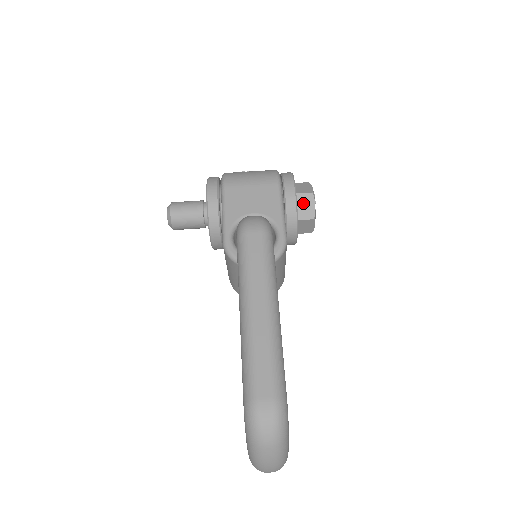
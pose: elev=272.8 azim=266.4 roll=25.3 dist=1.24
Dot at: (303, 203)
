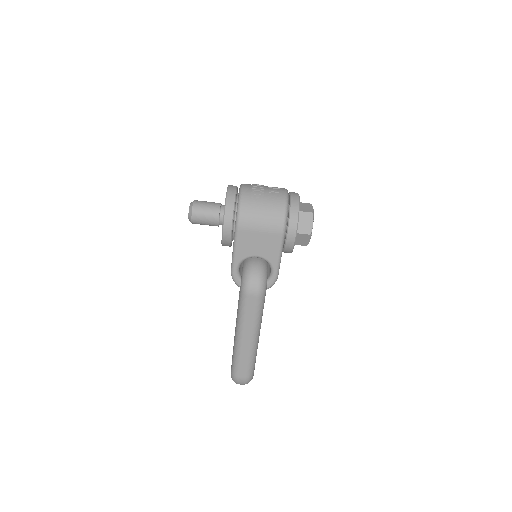
Dot at: (301, 238)
